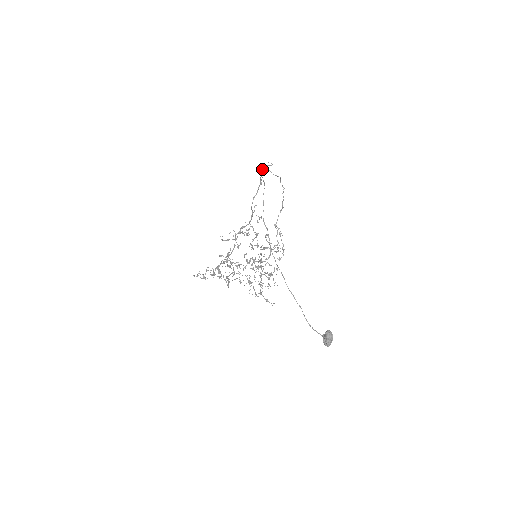
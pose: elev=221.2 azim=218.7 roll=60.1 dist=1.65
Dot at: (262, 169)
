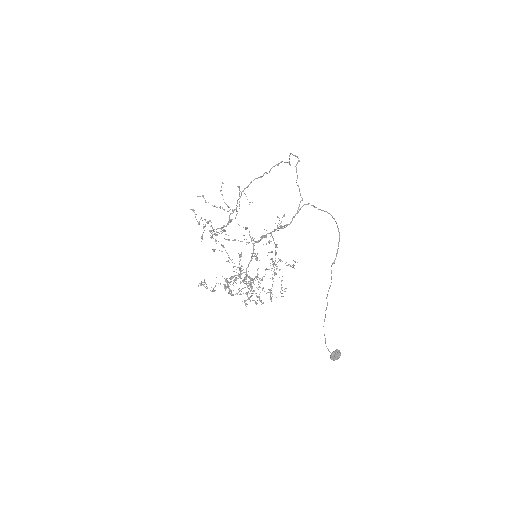
Dot at: (296, 171)
